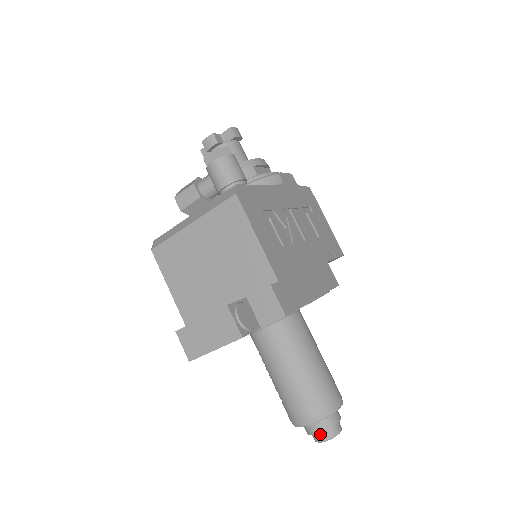
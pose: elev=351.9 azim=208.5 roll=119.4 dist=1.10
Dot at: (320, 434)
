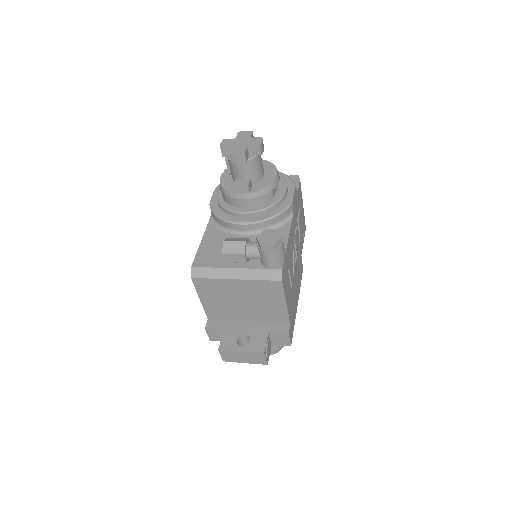
Dot at: occluded
